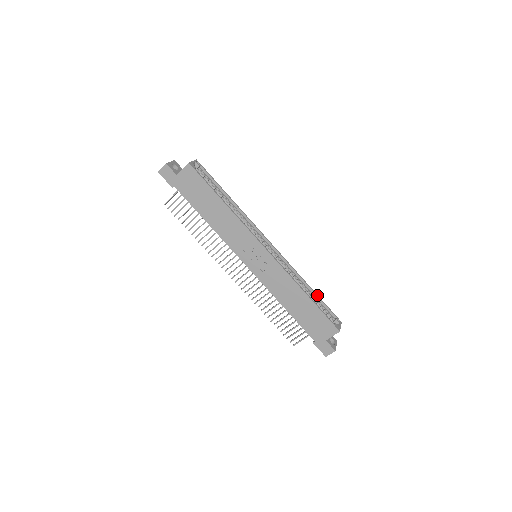
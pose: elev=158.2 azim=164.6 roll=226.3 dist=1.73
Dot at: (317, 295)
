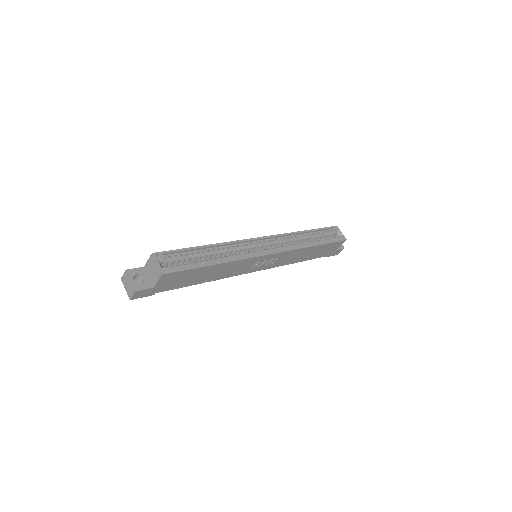
Dot at: (314, 230)
